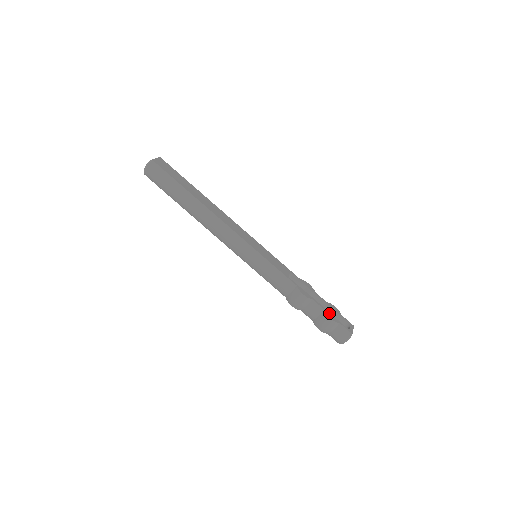
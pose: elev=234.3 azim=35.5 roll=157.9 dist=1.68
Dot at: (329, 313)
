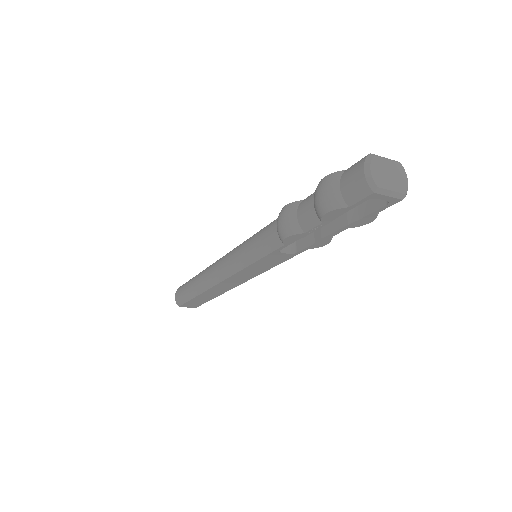
Dot at: occluded
